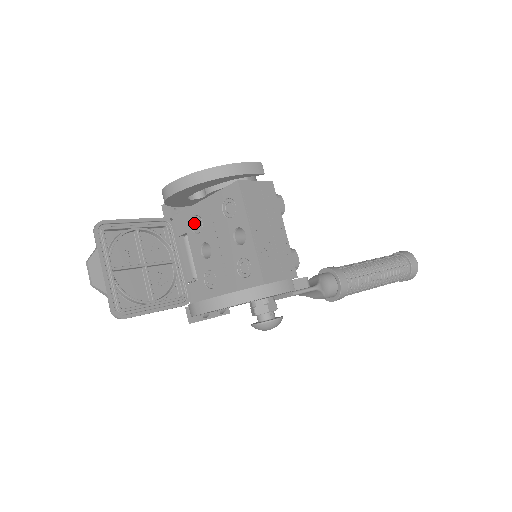
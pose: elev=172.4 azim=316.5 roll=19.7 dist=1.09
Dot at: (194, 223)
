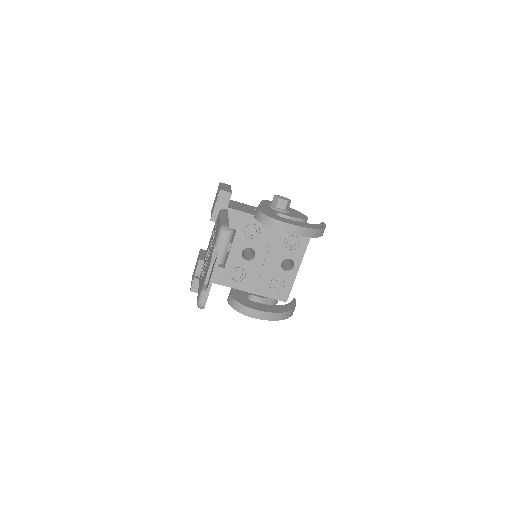
Dot at: (250, 228)
